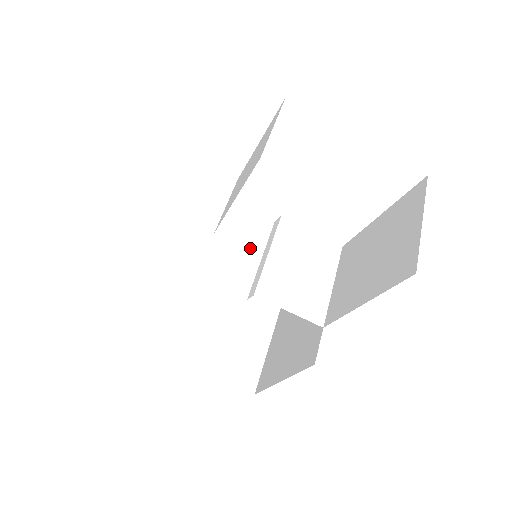
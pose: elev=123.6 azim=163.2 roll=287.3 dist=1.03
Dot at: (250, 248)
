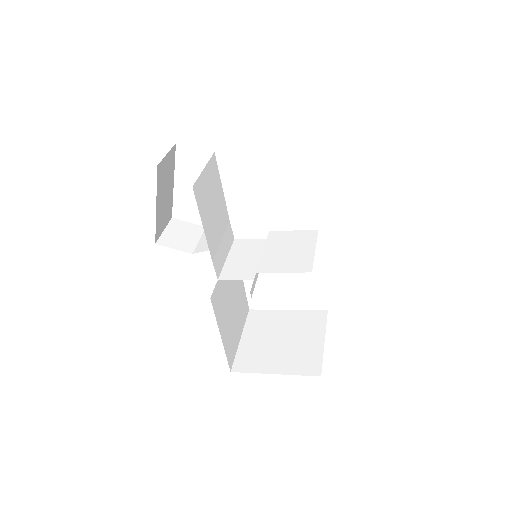
Dot at: (254, 256)
